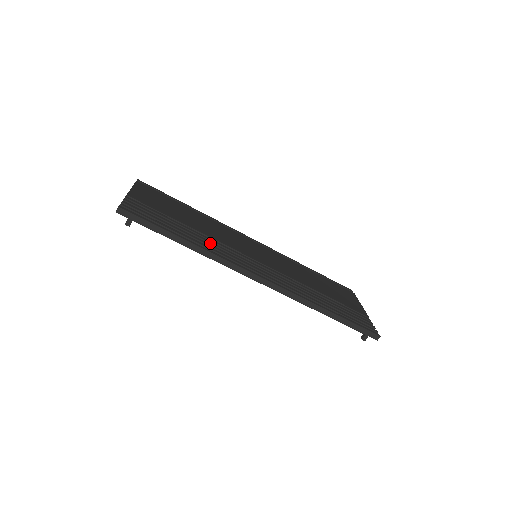
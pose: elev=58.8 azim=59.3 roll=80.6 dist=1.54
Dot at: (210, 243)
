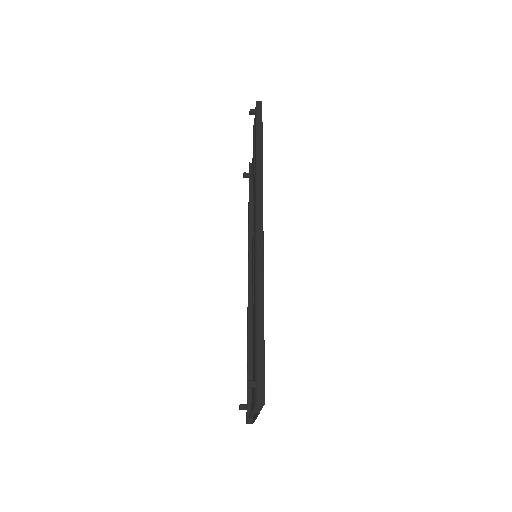
Dot at: occluded
